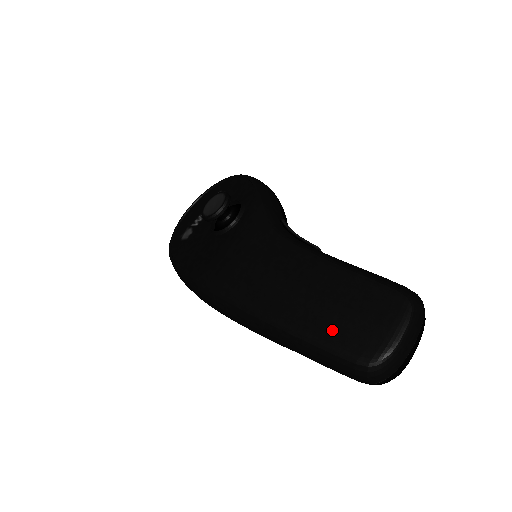
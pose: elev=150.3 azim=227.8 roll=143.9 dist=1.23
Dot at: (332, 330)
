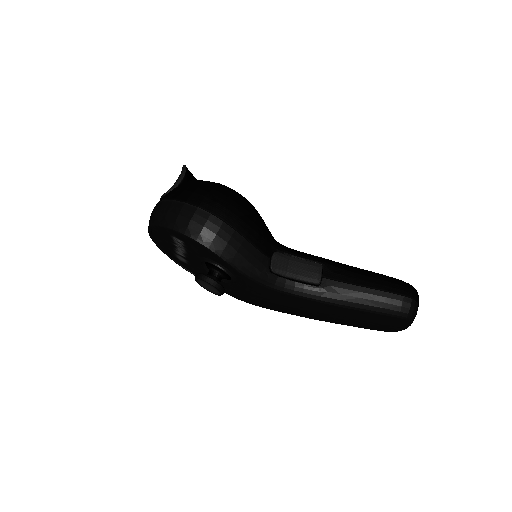
Dot at: (362, 326)
